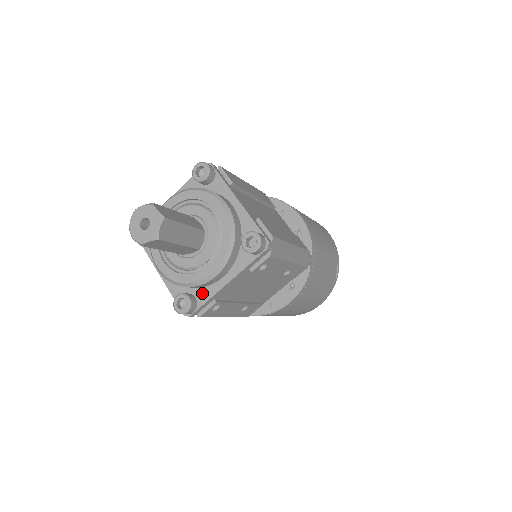
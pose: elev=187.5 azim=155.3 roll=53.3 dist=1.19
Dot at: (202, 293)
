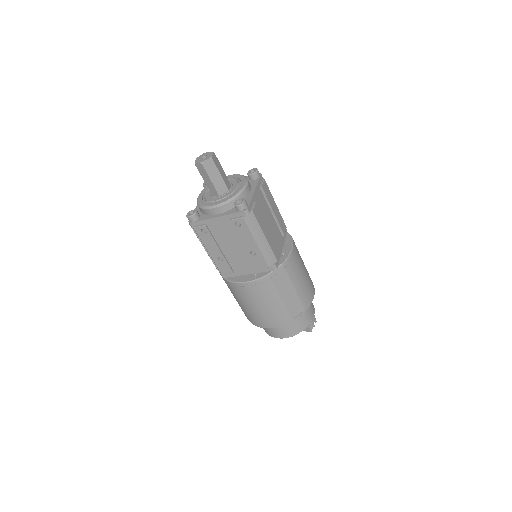
Dot at: (204, 217)
